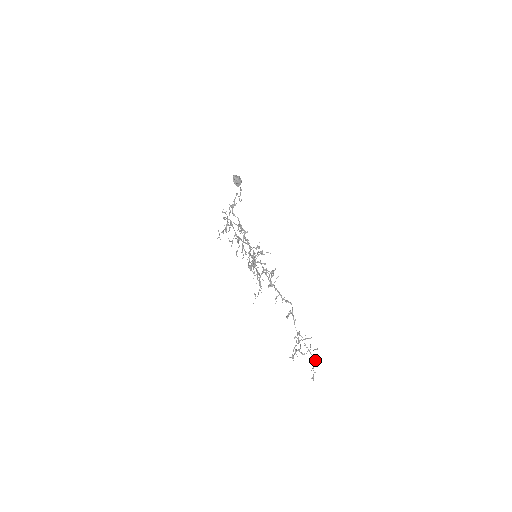
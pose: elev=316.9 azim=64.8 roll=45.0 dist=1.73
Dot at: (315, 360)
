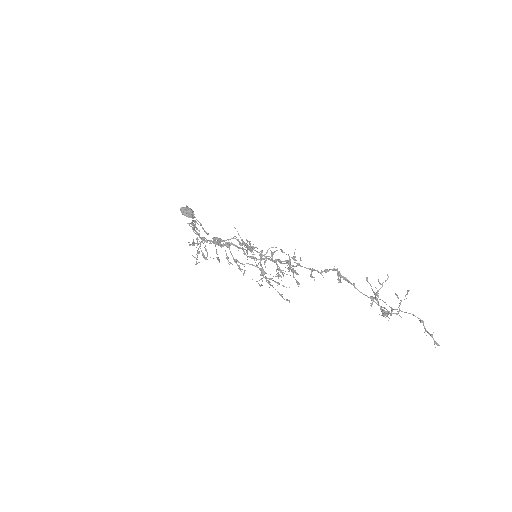
Dot at: (419, 320)
